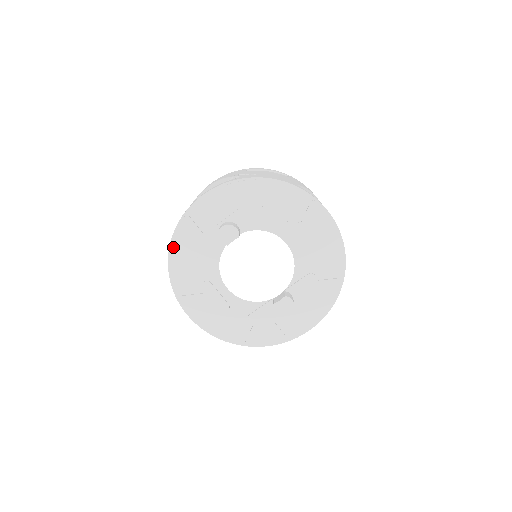
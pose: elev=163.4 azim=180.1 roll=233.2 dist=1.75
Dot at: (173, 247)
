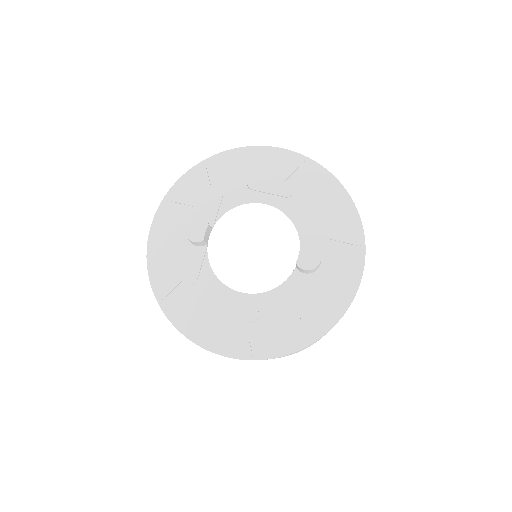
Dot at: (157, 290)
